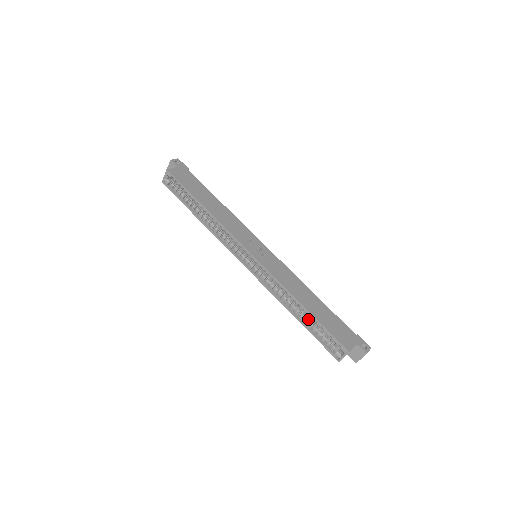
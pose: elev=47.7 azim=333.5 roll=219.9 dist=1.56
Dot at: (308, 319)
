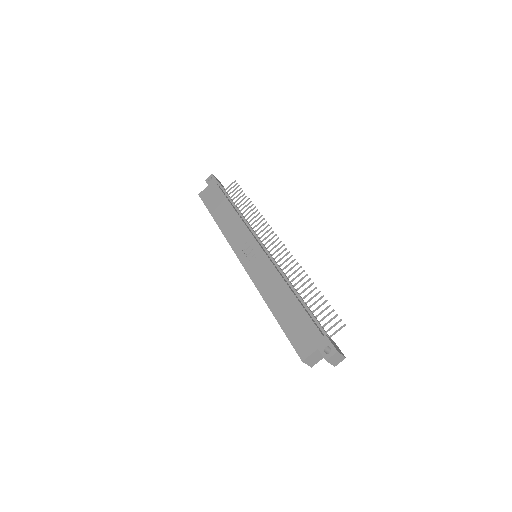
Dot at: occluded
